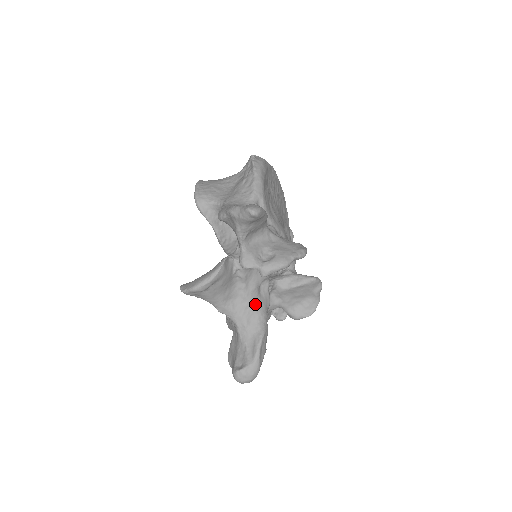
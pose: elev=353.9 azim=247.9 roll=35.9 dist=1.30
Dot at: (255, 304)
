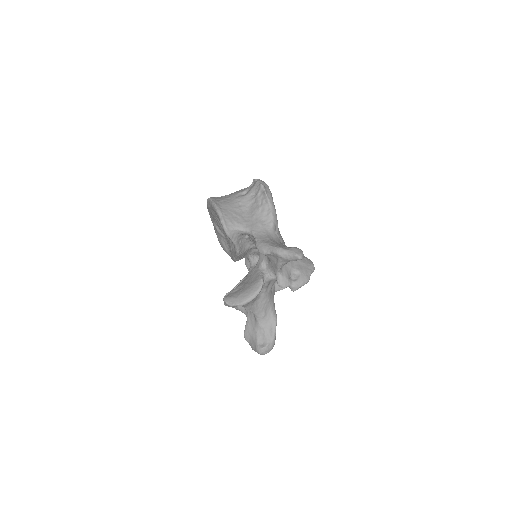
Dot at: (270, 299)
